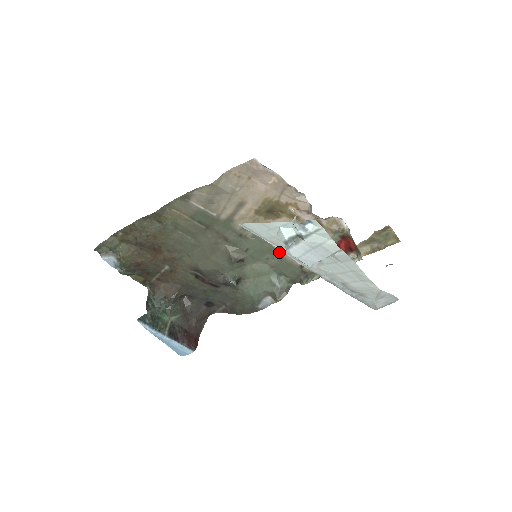
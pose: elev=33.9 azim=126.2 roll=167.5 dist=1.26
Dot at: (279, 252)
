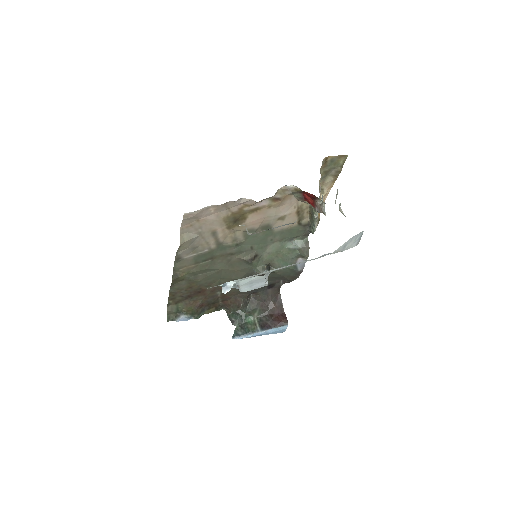
Dot at: (274, 231)
